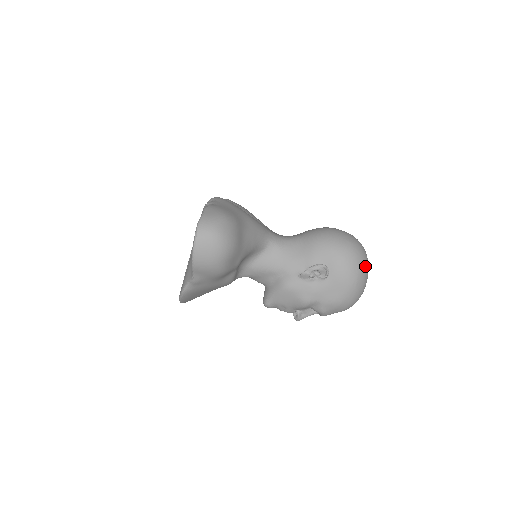
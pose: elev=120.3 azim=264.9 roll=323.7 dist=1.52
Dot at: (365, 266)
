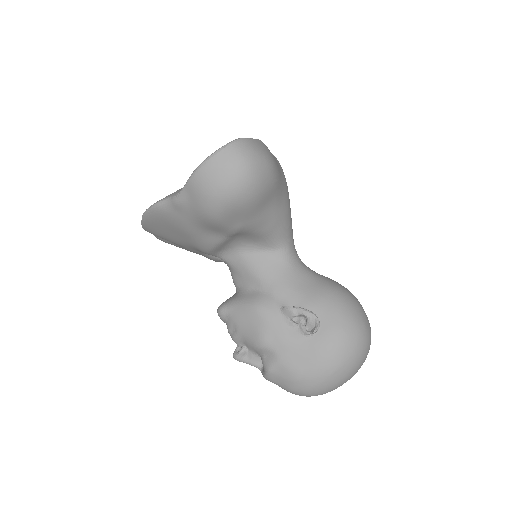
Dot at: (357, 364)
